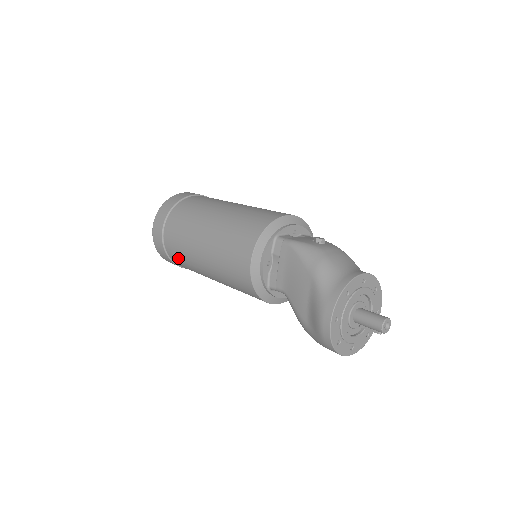
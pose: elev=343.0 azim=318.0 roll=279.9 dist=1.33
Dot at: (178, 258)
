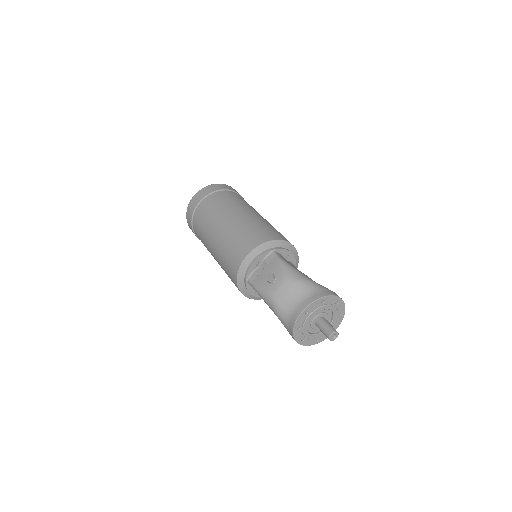
Dot at: occluded
